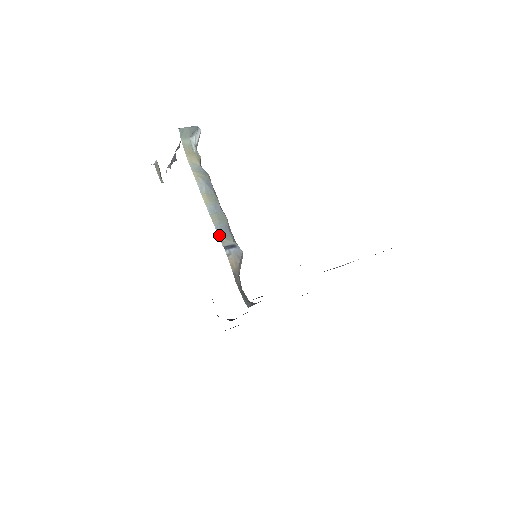
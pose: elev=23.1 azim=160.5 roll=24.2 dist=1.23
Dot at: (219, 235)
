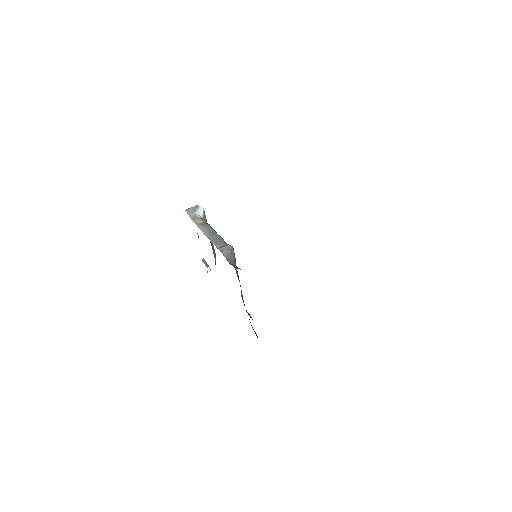
Dot at: (215, 245)
